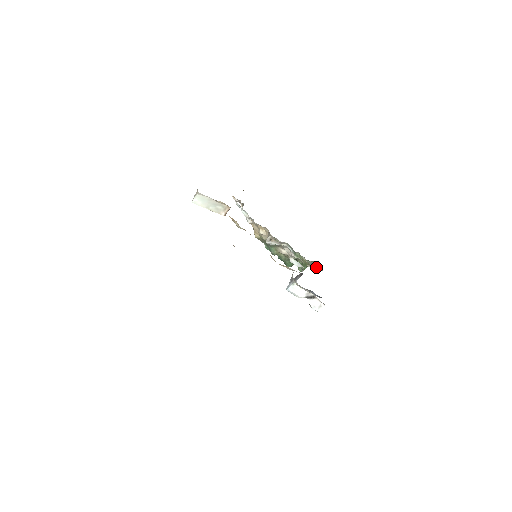
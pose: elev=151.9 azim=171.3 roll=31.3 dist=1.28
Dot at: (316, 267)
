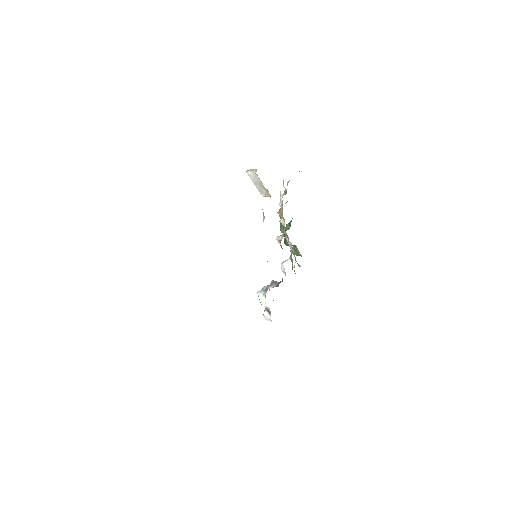
Dot at: occluded
